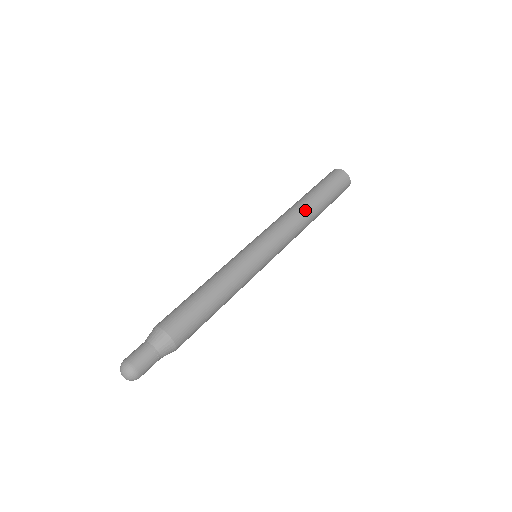
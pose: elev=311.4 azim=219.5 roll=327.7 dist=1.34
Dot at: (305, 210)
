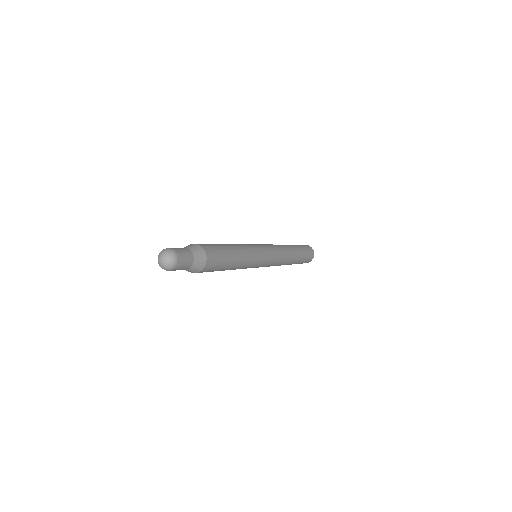
Dot at: occluded
